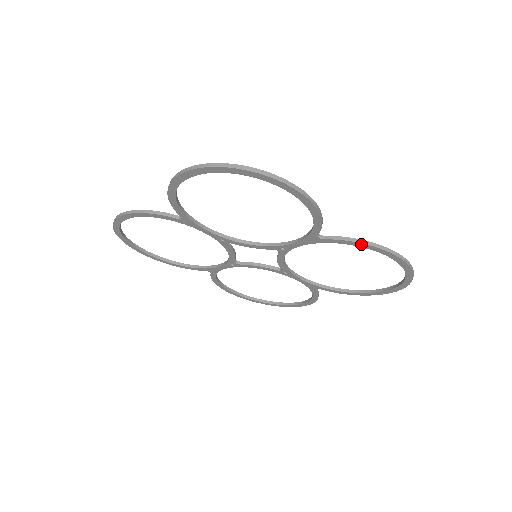
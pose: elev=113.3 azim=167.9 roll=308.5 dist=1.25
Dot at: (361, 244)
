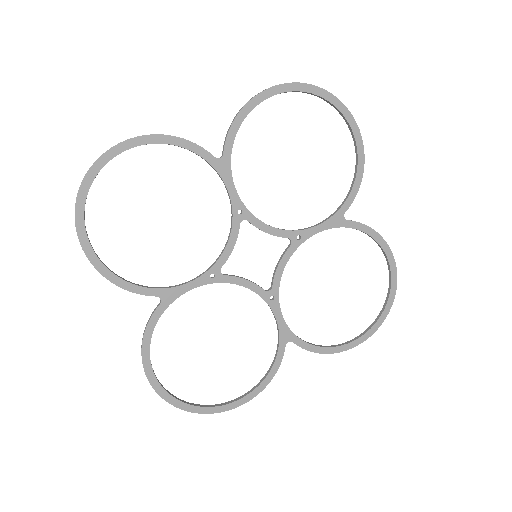
Dot at: (374, 232)
